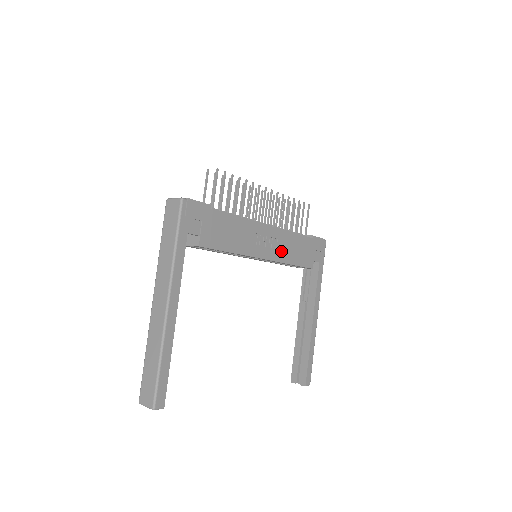
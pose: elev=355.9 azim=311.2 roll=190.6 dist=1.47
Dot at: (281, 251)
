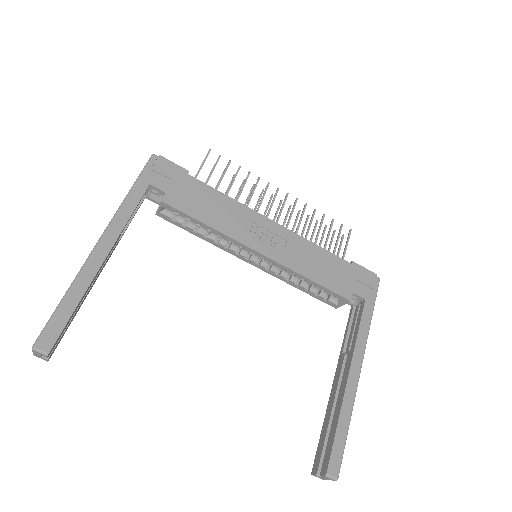
Dot at: (291, 256)
